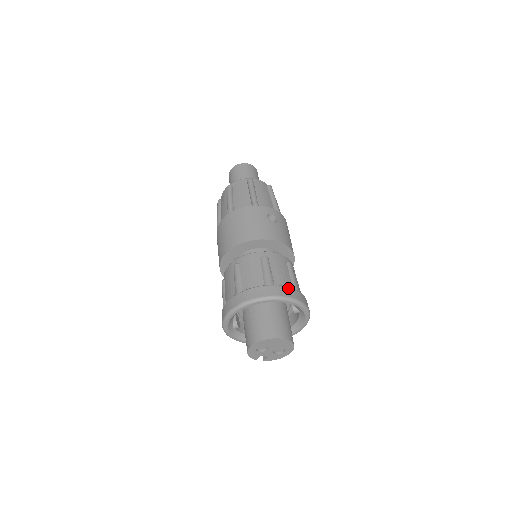
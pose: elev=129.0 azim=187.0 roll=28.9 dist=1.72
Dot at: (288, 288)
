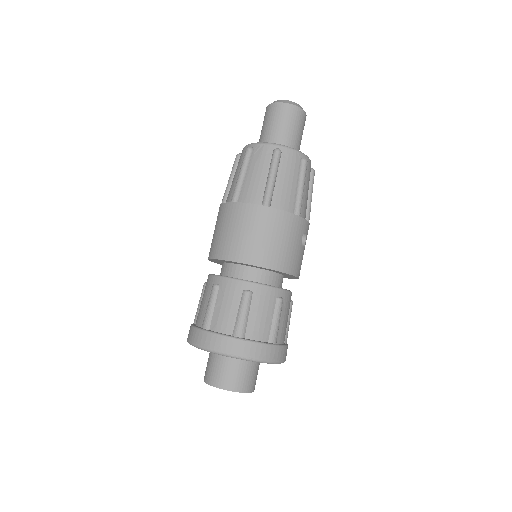
Dot at: (286, 348)
